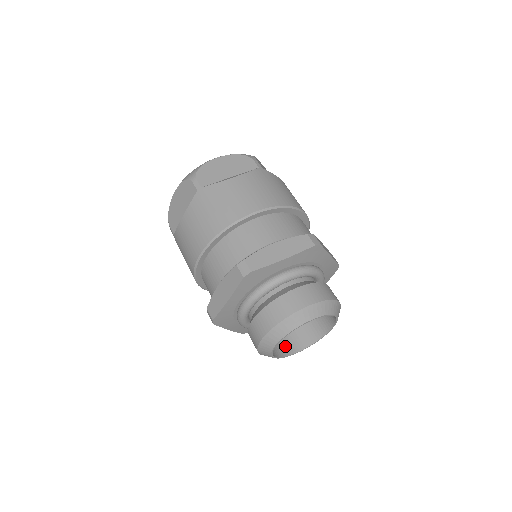
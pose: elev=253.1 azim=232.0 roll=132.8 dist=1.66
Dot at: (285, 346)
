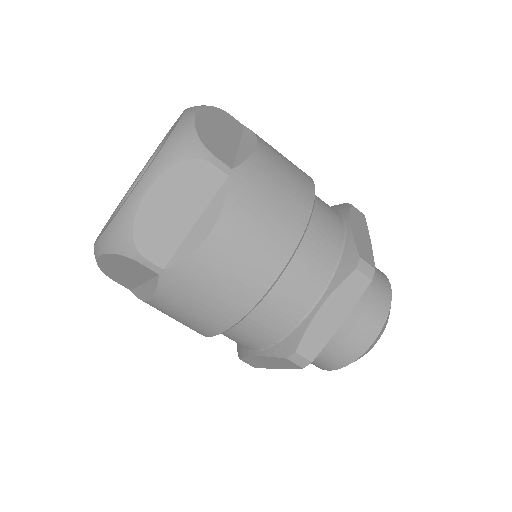
Dot at: occluded
